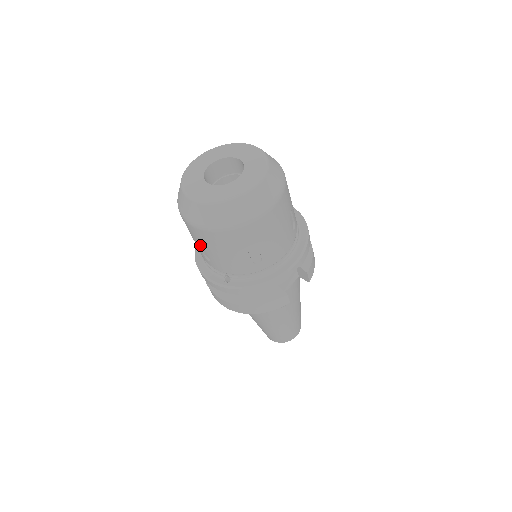
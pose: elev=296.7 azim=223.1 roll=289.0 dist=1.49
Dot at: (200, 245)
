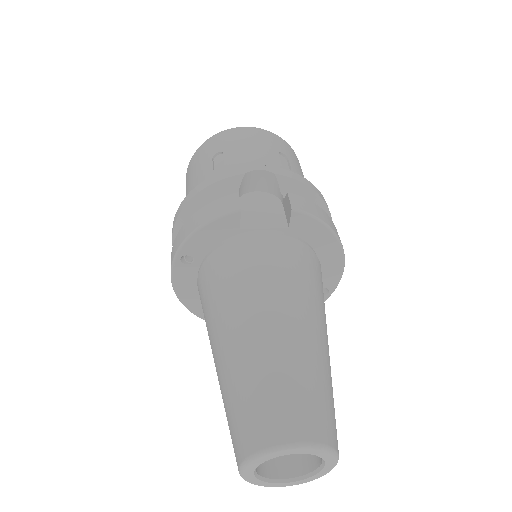
Dot at: occluded
